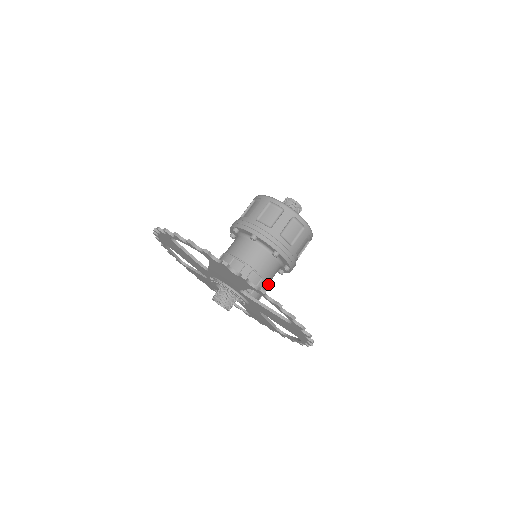
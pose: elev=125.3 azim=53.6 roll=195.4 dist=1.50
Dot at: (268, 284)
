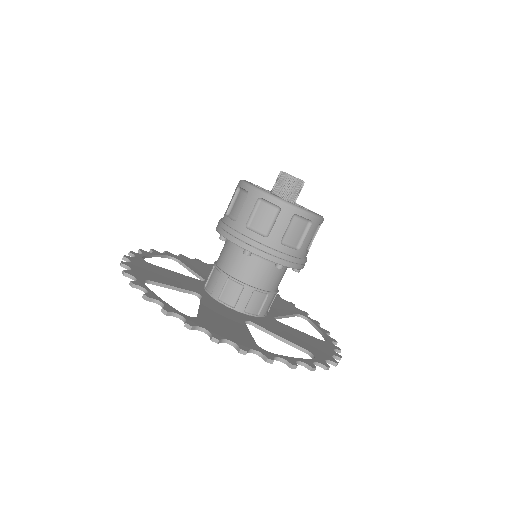
Dot at: (277, 292)
